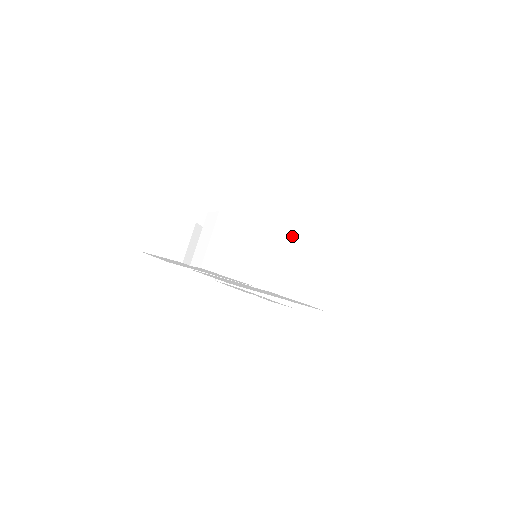
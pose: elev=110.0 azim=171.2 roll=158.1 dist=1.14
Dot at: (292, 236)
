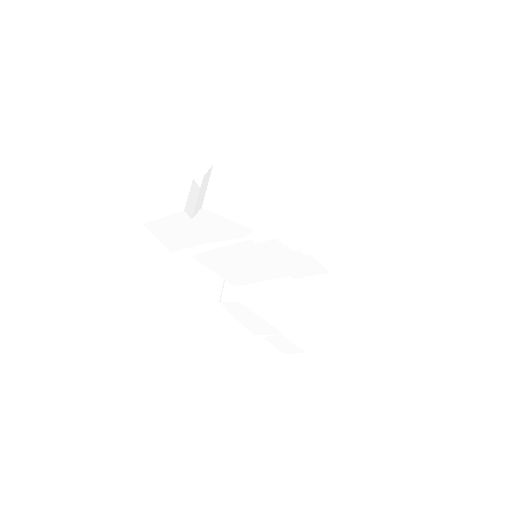
Dot at: (284, 192)
